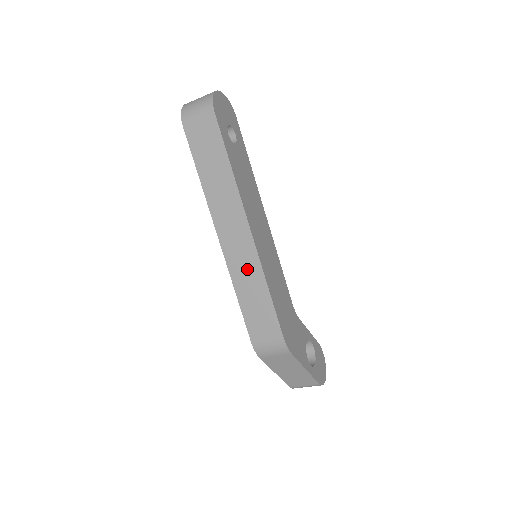
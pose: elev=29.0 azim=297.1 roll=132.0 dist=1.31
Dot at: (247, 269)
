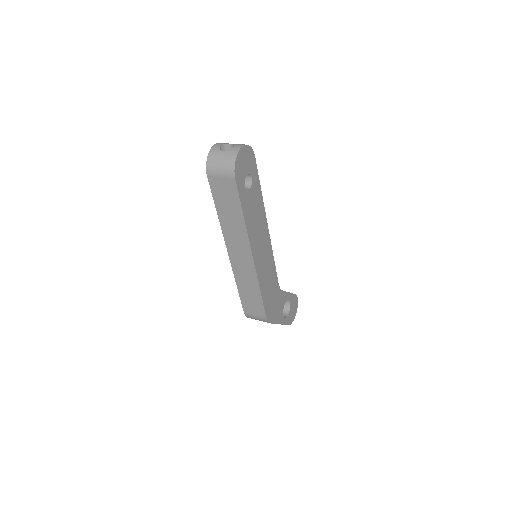
Dot at: (247, 277)
